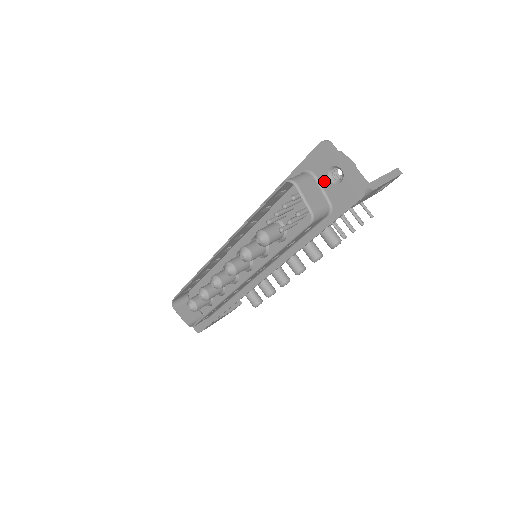
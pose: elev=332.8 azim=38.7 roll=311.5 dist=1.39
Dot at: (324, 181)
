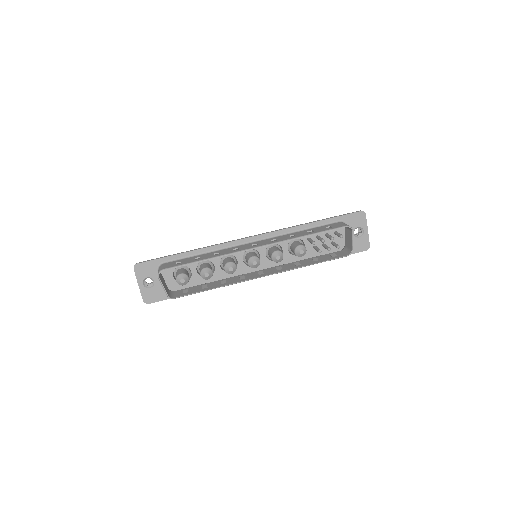
Dot at: occluded
